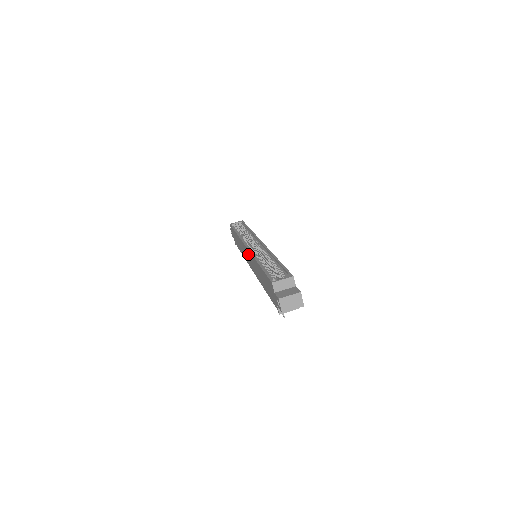
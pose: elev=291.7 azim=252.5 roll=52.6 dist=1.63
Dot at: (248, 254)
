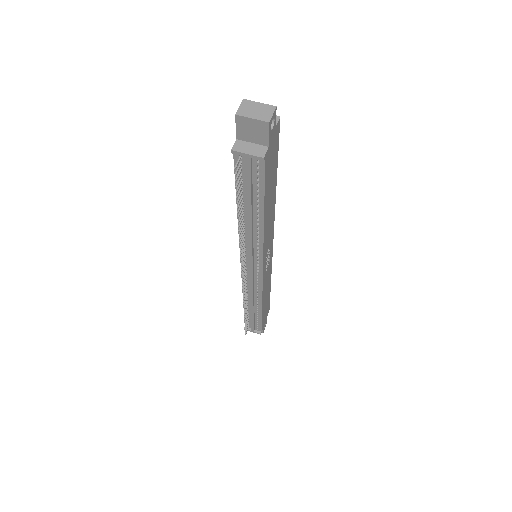
Dot at: occluded
